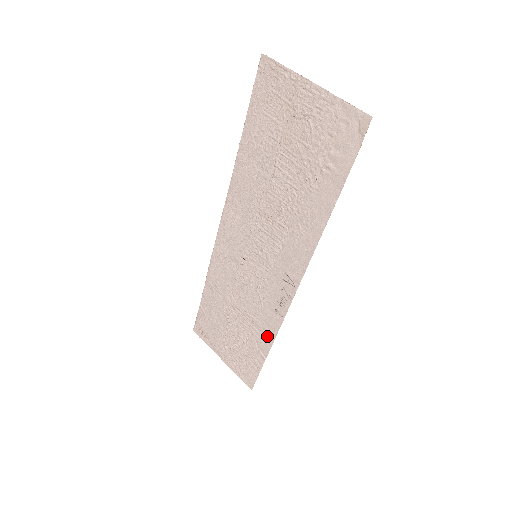
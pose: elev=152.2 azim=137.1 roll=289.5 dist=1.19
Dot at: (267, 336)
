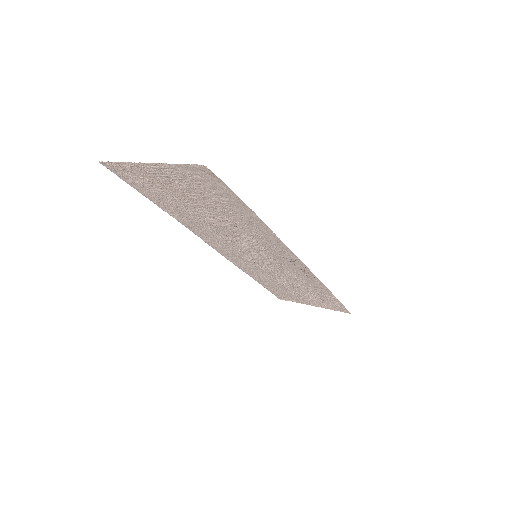
Dot at: (321, 289)
